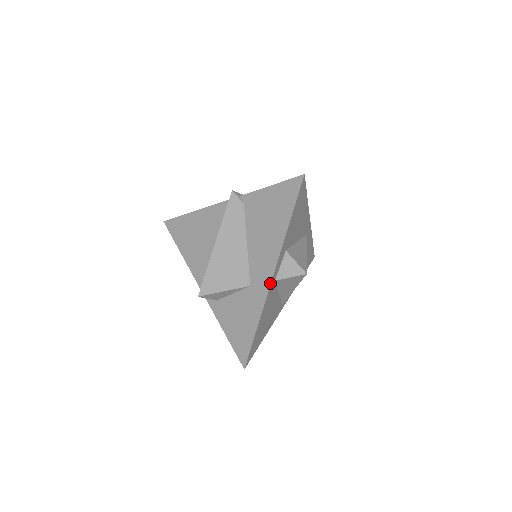
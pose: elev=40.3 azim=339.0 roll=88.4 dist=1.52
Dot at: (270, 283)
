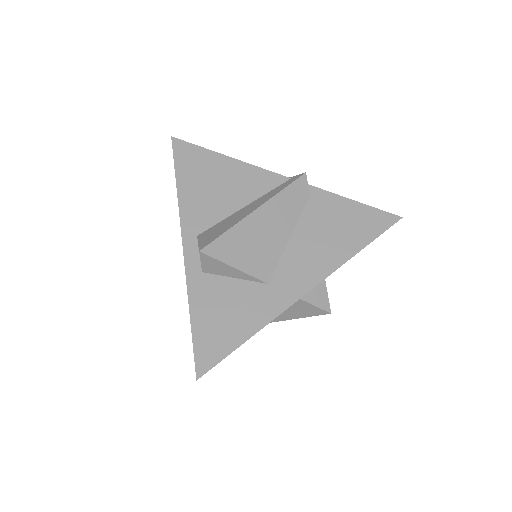
Dot at: (301, 297)
